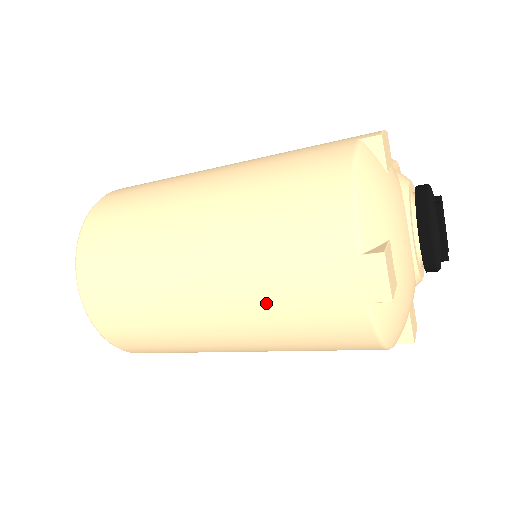
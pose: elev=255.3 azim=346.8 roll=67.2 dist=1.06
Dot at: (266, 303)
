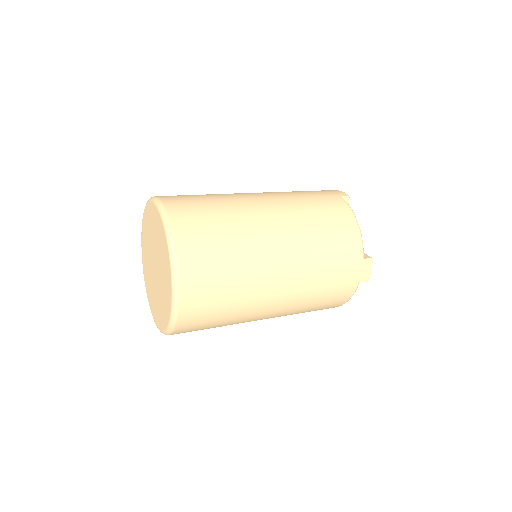
Dot at: (314, 286)
